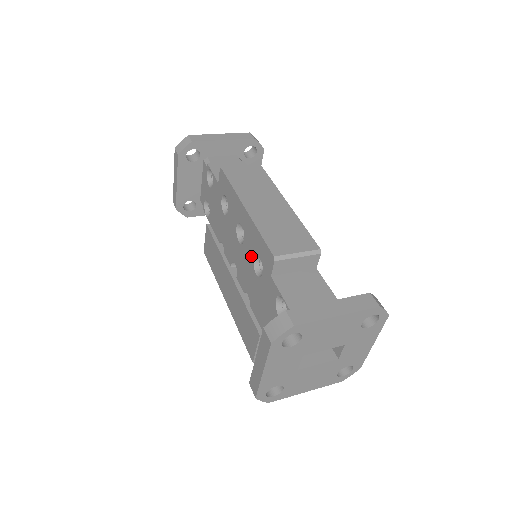
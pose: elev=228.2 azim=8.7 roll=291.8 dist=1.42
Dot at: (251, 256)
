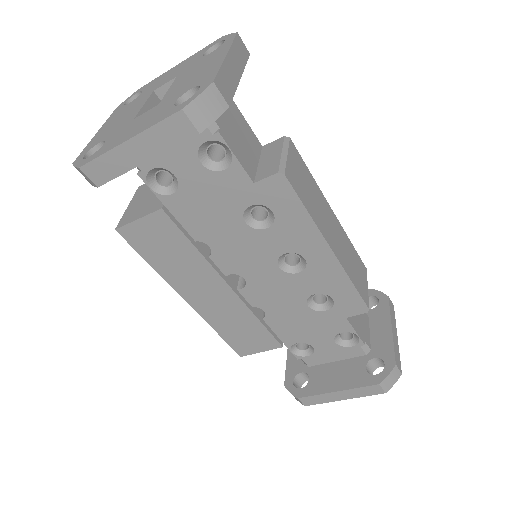
Dot at: (309, 291)
